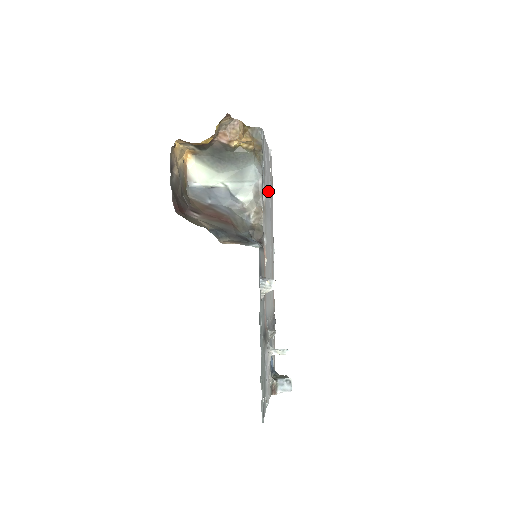
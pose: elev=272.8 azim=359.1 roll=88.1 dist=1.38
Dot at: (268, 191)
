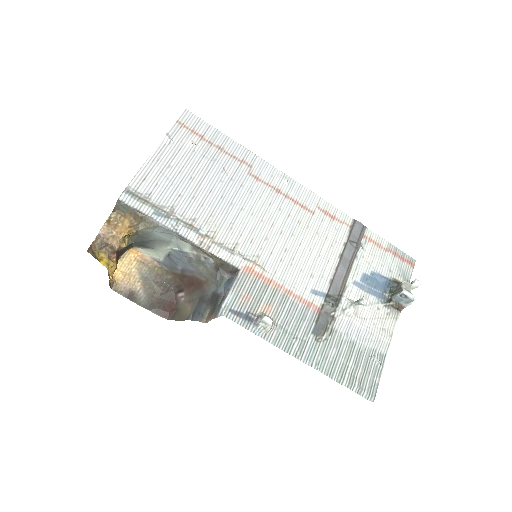
Dot at: (205, 183)
